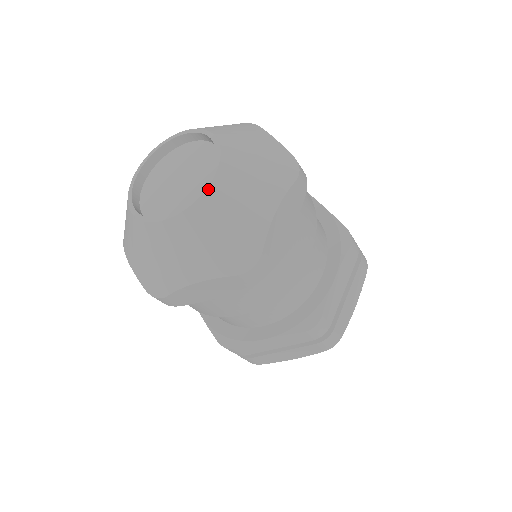
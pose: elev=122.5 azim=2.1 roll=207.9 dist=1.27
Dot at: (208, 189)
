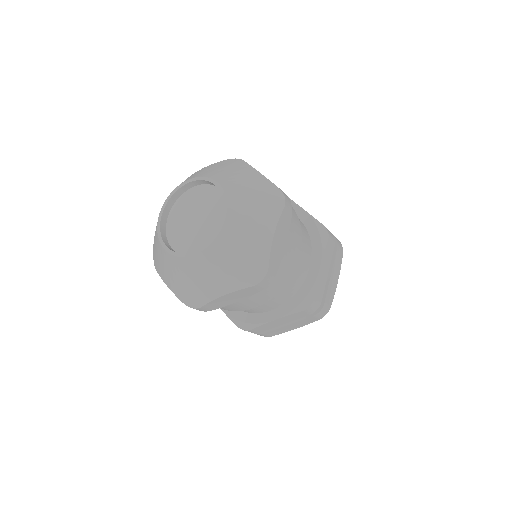
Dot at: (223, 188)
